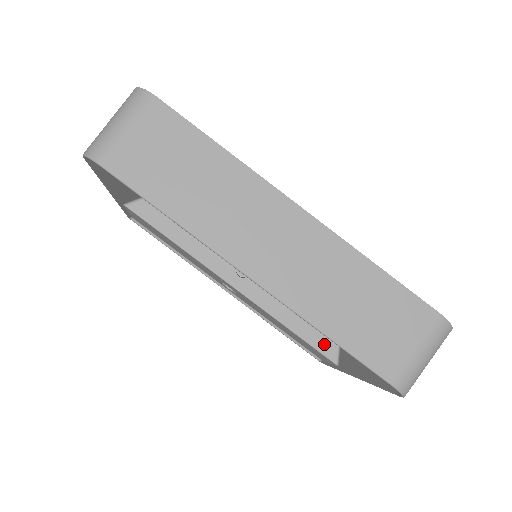
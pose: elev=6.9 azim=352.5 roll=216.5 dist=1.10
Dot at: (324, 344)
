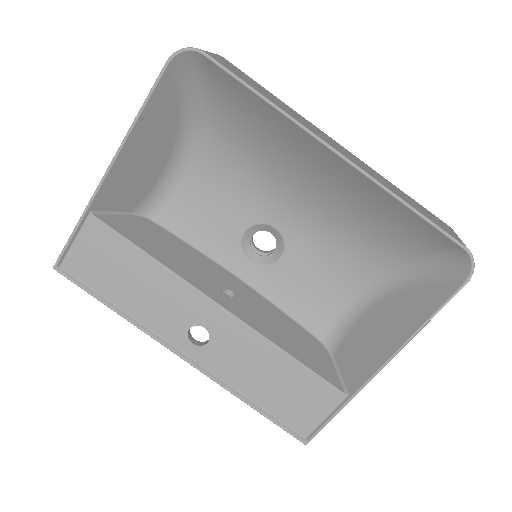
Dot at: (326, 372)
